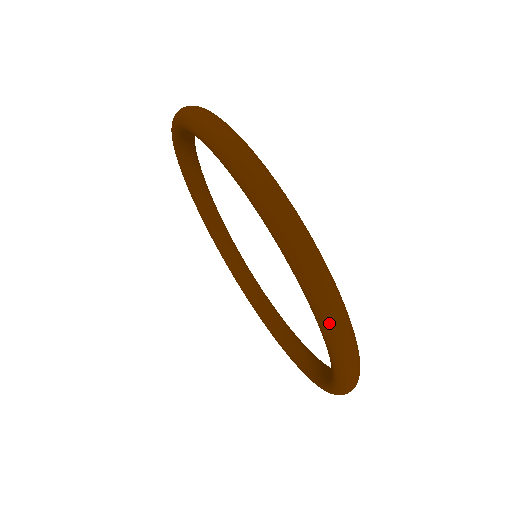
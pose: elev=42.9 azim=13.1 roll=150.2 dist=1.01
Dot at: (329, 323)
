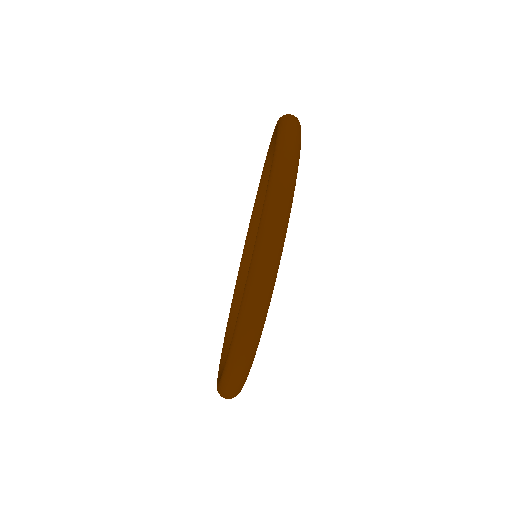
Dot at: (222, 392)
